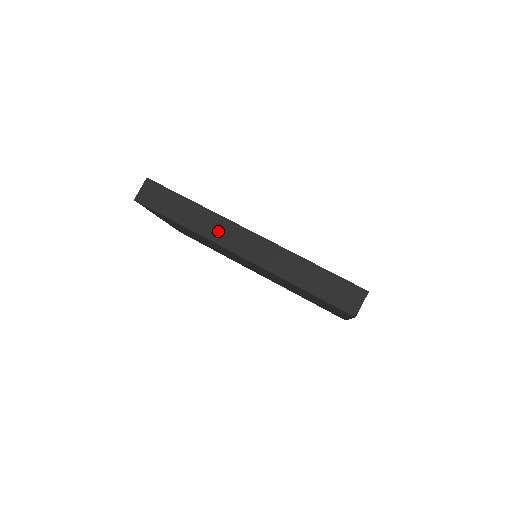
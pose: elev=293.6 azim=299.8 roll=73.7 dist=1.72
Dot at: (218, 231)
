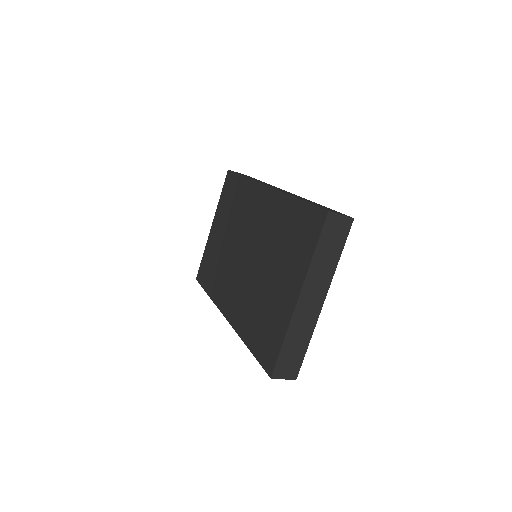
Dot at: occluded
